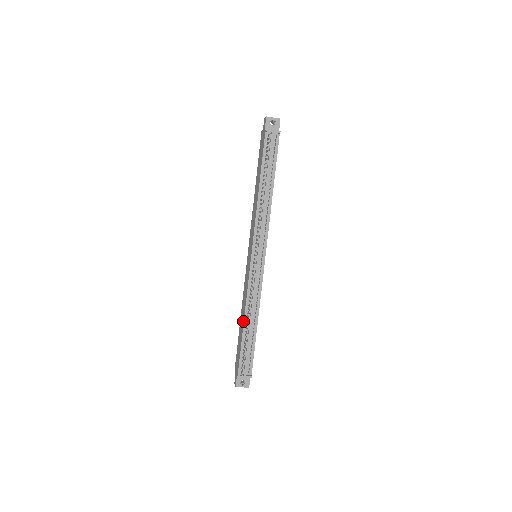
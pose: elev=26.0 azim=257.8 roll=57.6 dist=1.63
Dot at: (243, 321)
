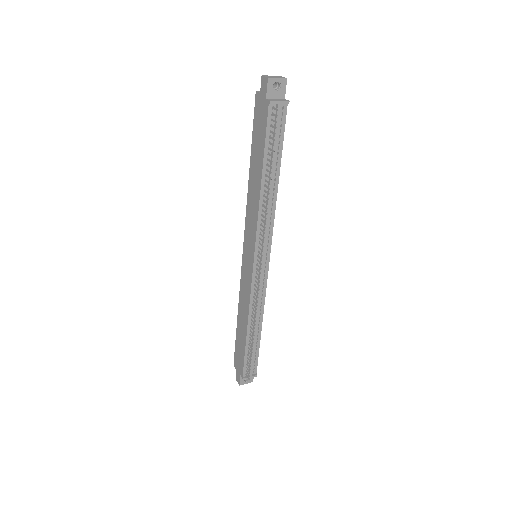
Dot at: (246, 328)
